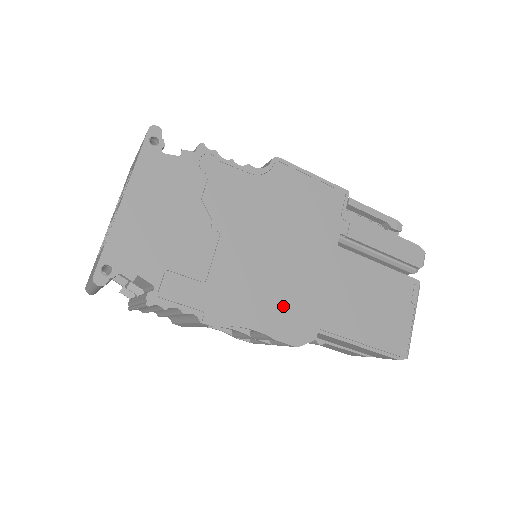
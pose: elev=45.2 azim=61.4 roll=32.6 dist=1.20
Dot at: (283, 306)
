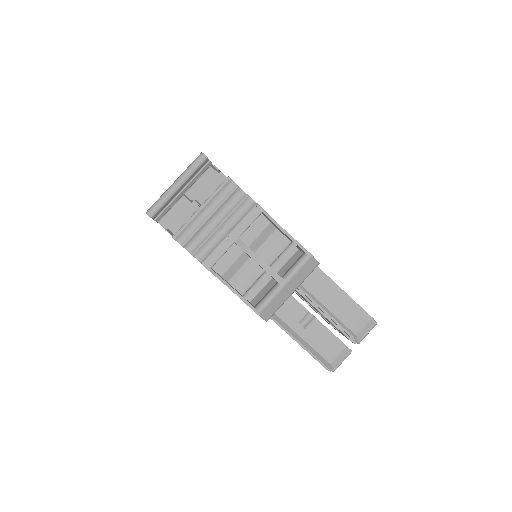
Dot at: occluded
